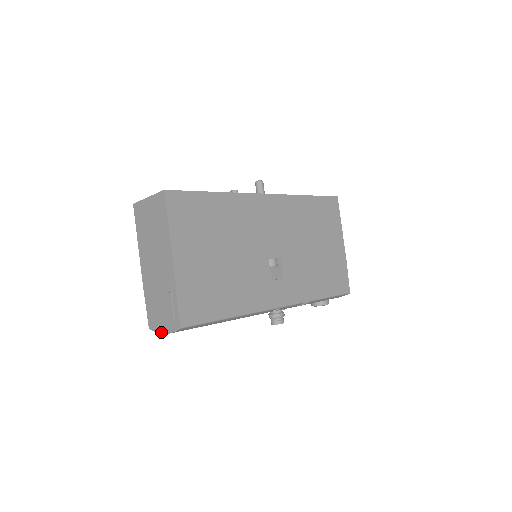
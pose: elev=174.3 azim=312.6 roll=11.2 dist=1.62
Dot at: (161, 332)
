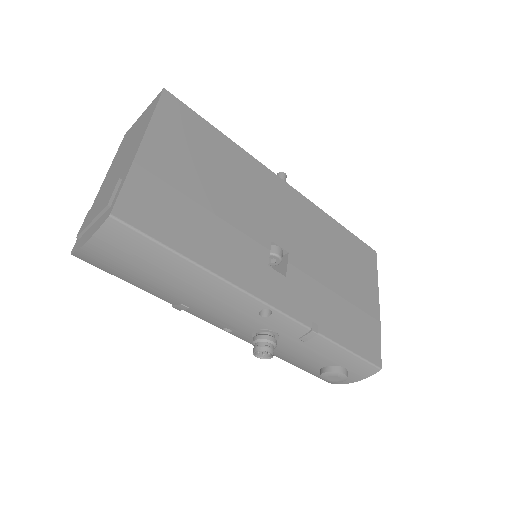
Dot at: (83, 243)
